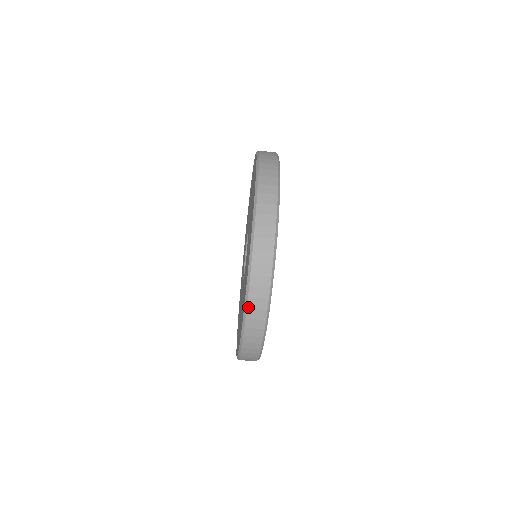
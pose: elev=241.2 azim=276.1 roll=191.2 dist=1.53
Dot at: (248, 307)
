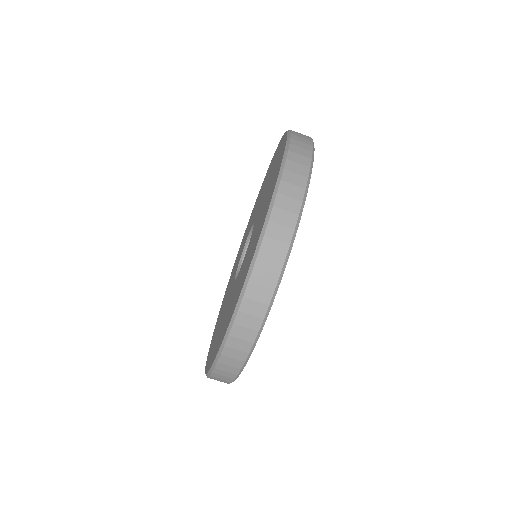
Dot at: (214, 372)
